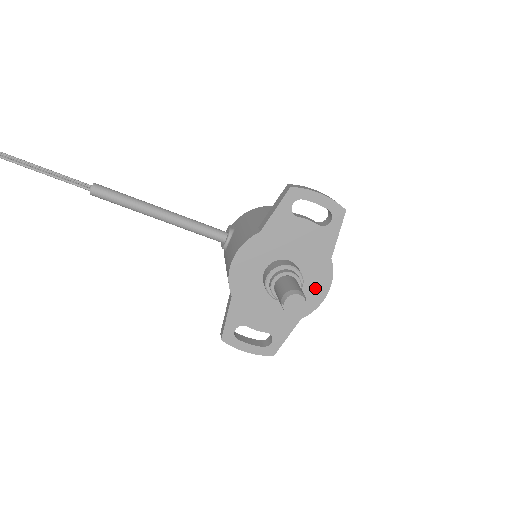
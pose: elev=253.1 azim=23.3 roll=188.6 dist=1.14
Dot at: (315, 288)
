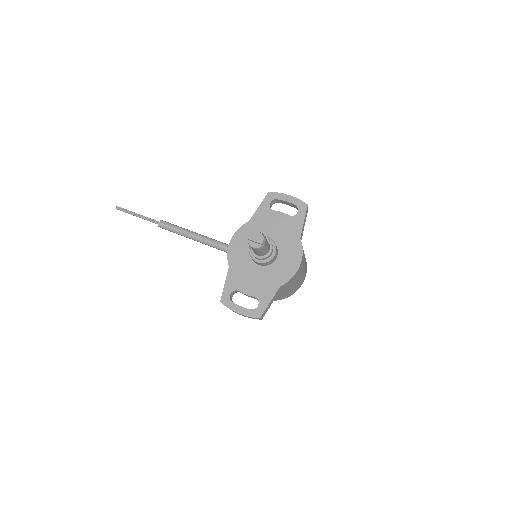
Dot at: (290, 261)
